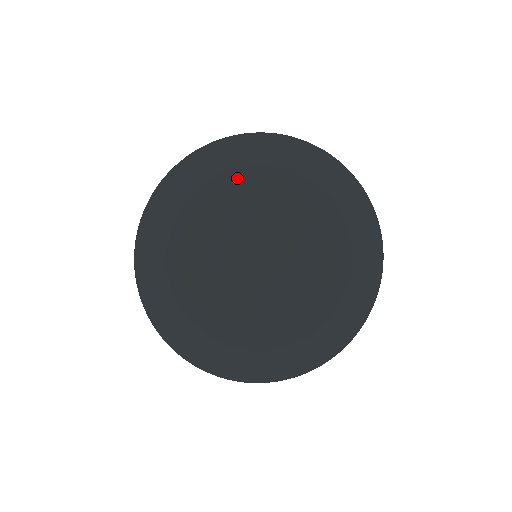
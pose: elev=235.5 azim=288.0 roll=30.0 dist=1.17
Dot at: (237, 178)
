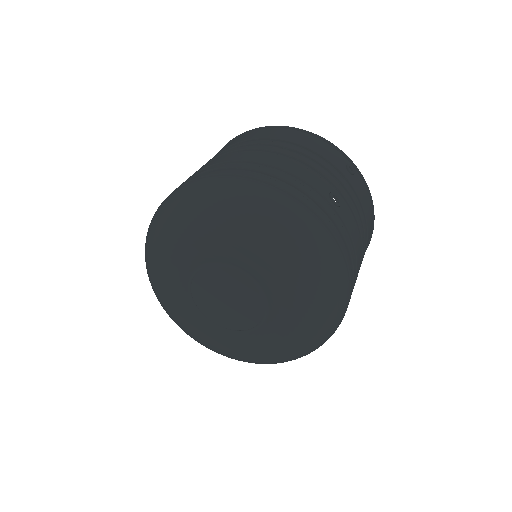
Dot at: (234, 238)
